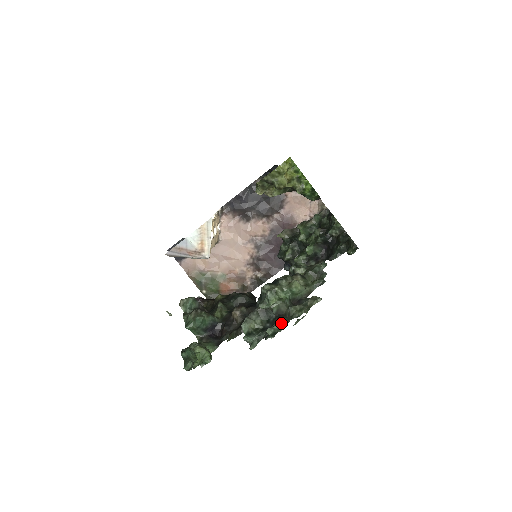
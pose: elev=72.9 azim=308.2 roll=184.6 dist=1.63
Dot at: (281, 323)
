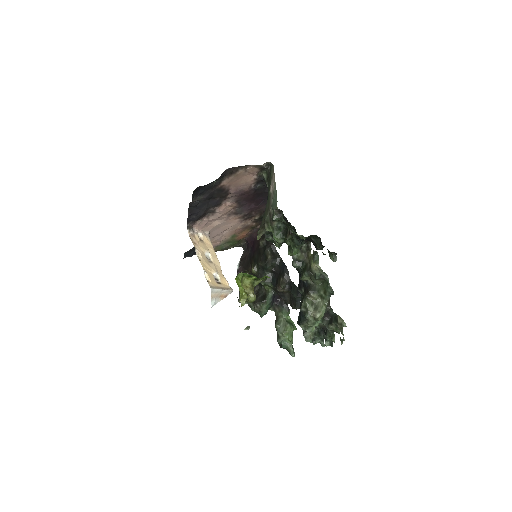
Dot at: (330, 337)
